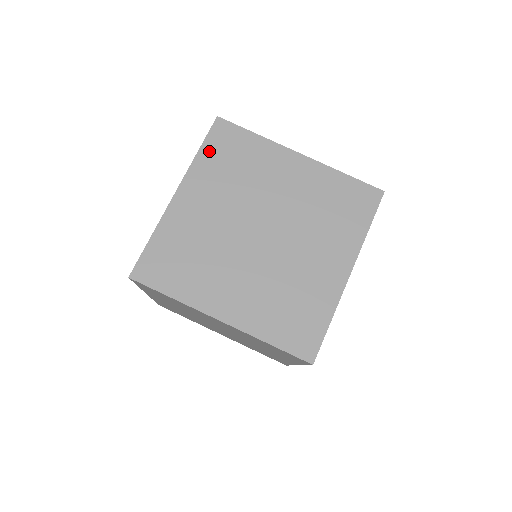
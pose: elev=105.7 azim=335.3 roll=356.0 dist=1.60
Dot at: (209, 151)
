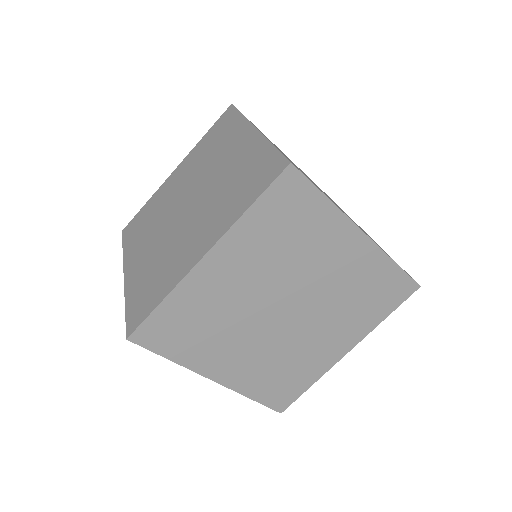
Dot at: (128, 241)
